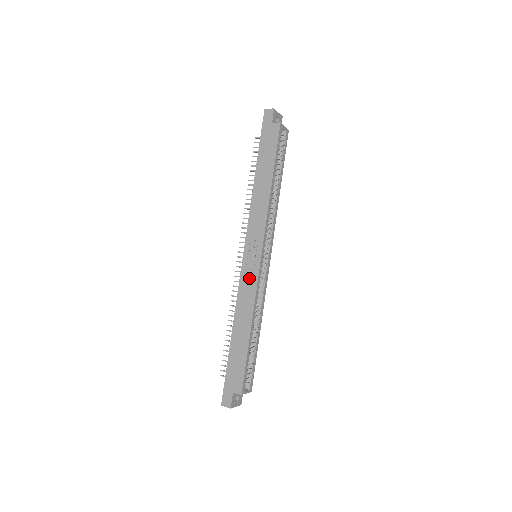
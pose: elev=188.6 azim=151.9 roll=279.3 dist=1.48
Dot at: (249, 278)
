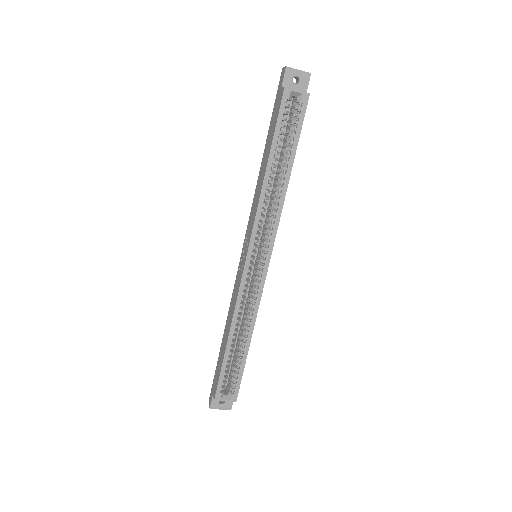
Dot at: (238, 280)
